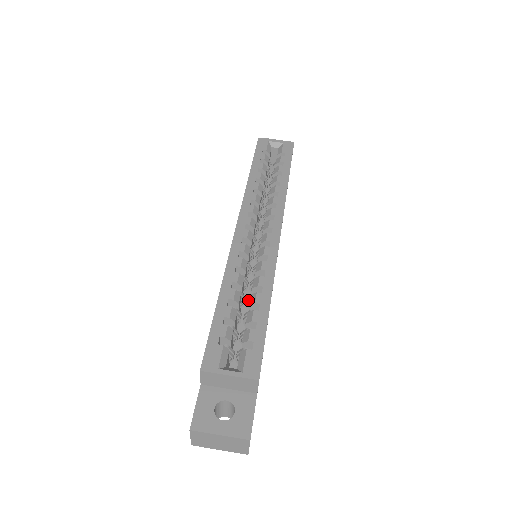
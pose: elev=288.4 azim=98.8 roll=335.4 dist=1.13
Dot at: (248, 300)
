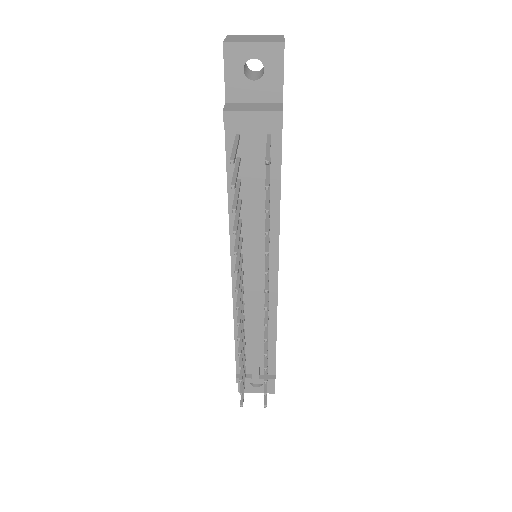
Dot at: occluded
